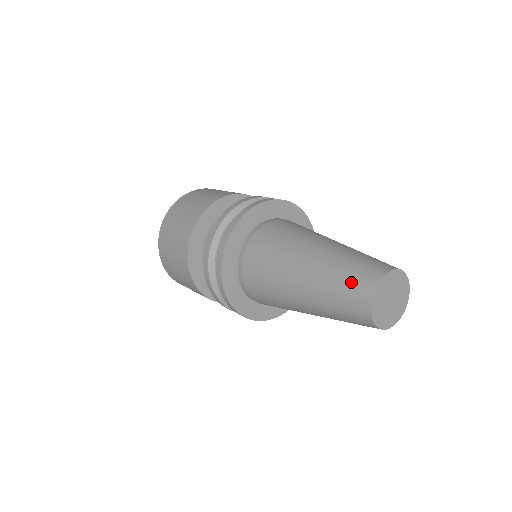
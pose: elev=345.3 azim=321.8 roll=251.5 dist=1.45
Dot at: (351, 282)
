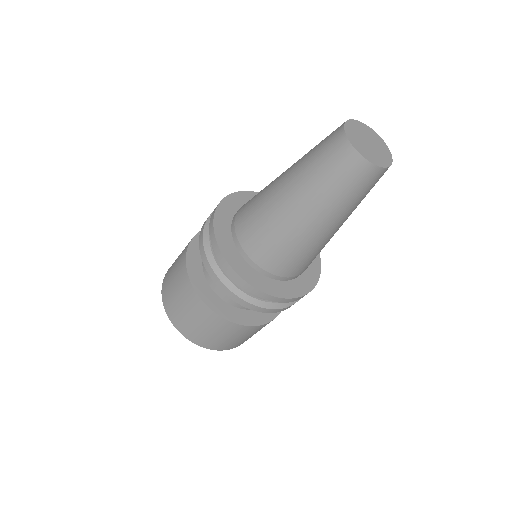
Dot at: (327, 136)
